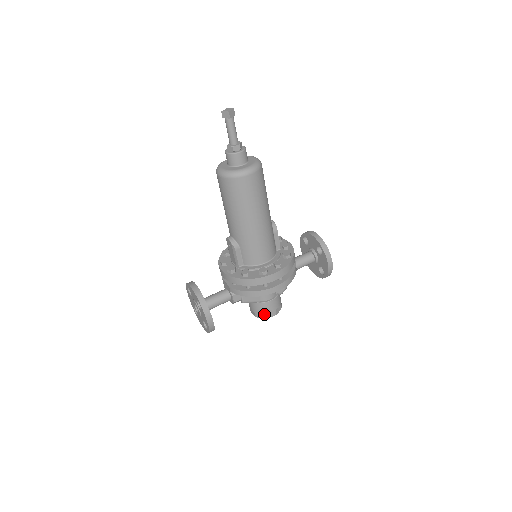
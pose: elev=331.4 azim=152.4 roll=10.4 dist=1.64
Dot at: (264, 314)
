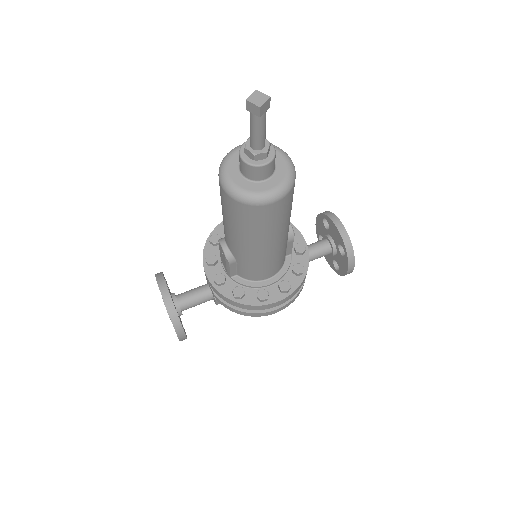
Dot at: occluded
